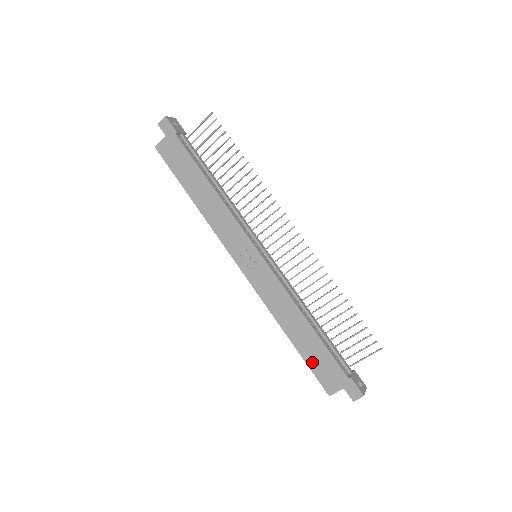
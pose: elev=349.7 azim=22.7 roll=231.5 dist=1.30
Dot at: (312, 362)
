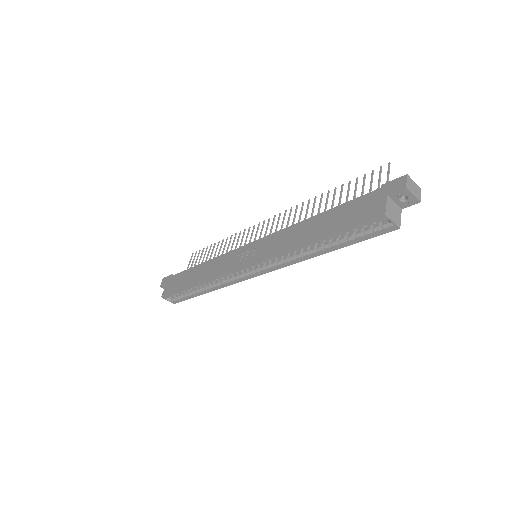
Dot at: (344, 223)
